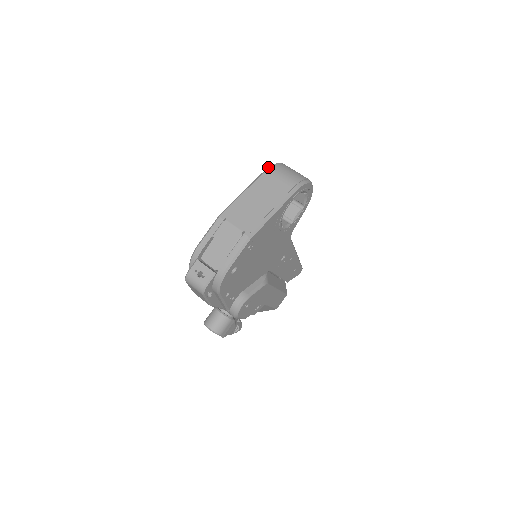
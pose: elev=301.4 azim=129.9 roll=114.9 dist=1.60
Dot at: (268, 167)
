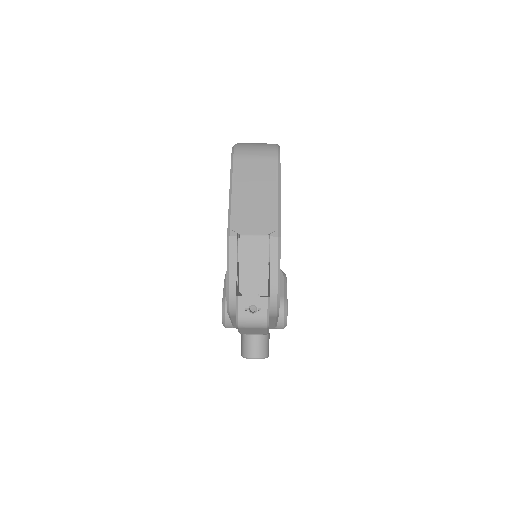
Dot at: (231, 155)
